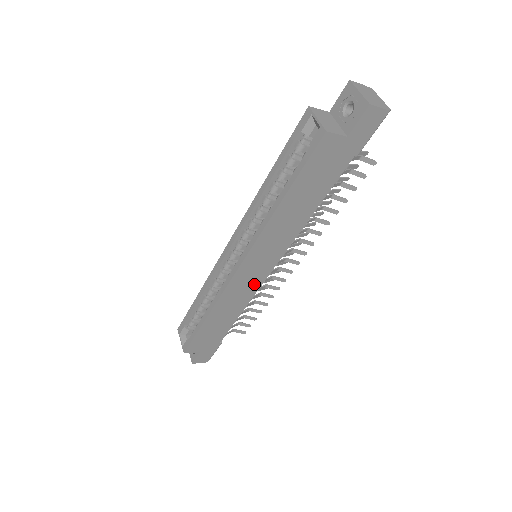
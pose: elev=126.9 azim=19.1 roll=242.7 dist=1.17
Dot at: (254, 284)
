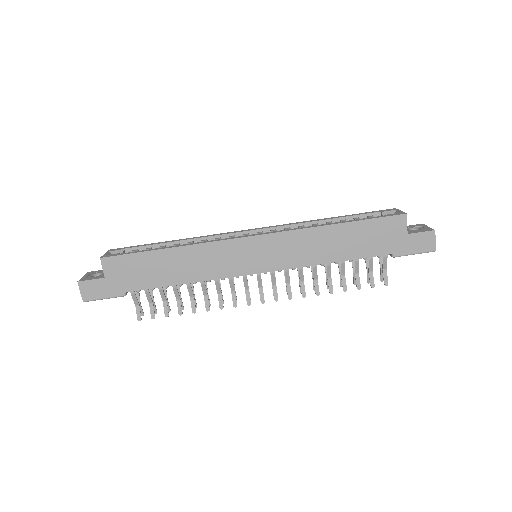
Dot at: (233, 268)
